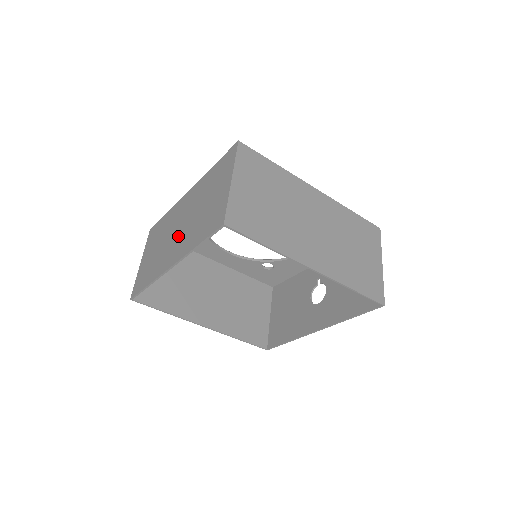
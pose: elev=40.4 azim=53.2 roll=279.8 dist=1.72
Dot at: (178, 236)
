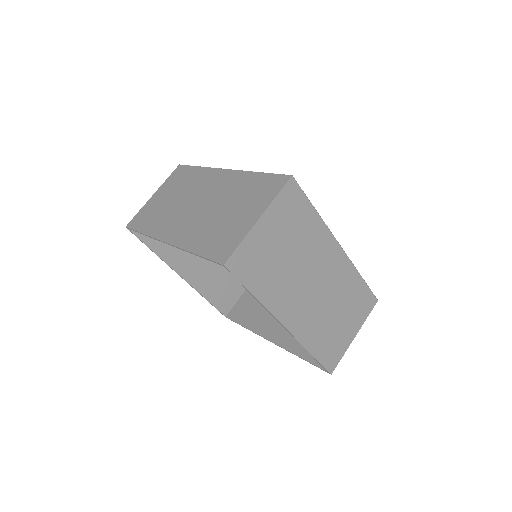
Dot at: (191, 215)
